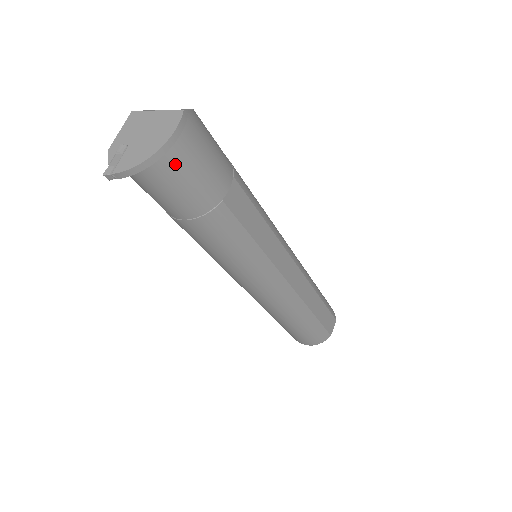
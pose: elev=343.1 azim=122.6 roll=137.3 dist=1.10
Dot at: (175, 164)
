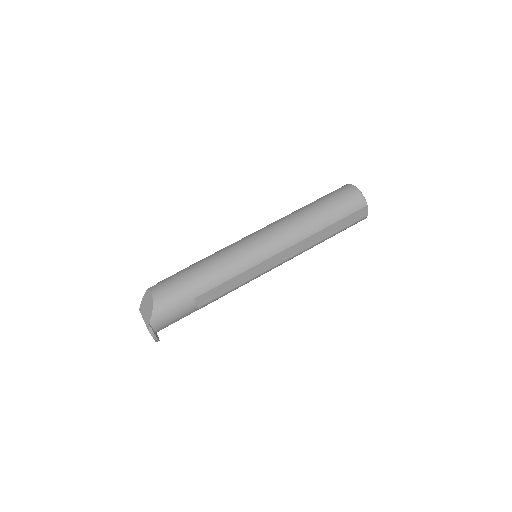
Dot at: occluded
